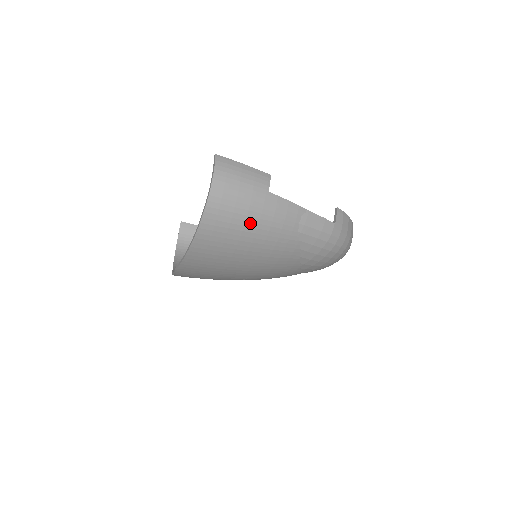
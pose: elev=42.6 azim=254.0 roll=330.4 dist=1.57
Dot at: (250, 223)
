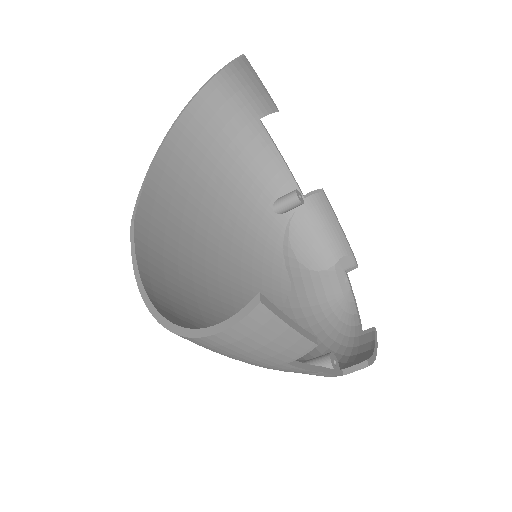
Dot at: occluded
